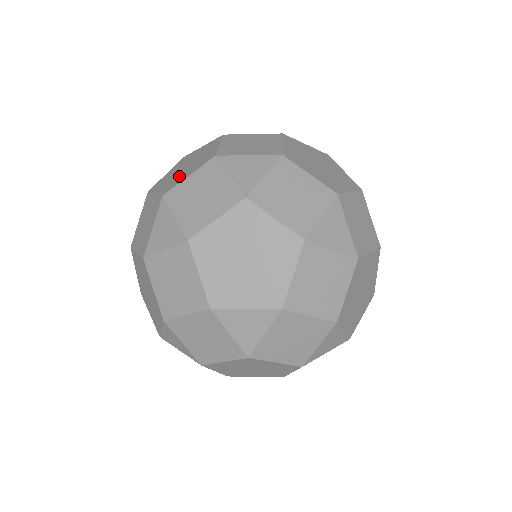
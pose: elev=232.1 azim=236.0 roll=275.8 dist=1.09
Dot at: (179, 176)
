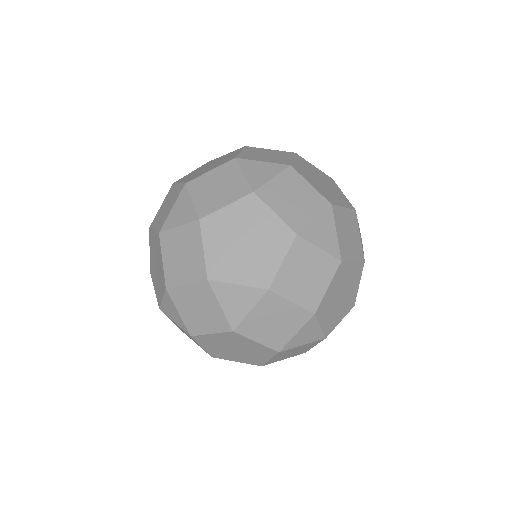
Dot at: (202, 171)
